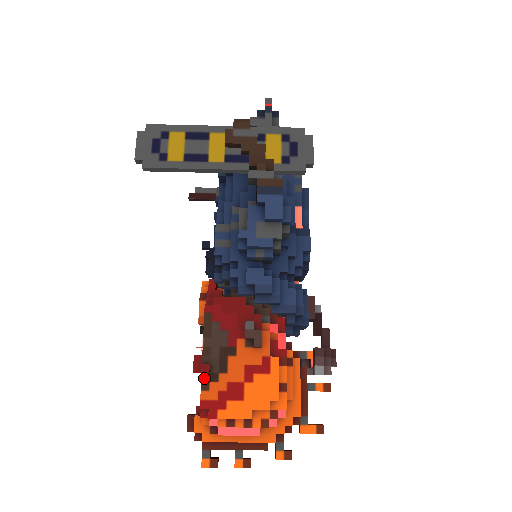
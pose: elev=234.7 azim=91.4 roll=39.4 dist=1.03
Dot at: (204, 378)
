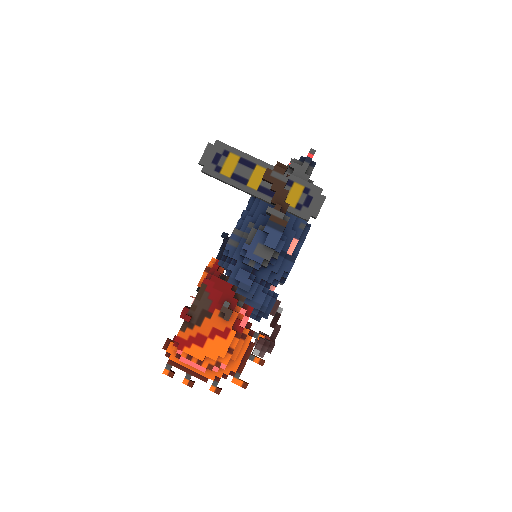
Dot at: (185, 323)
